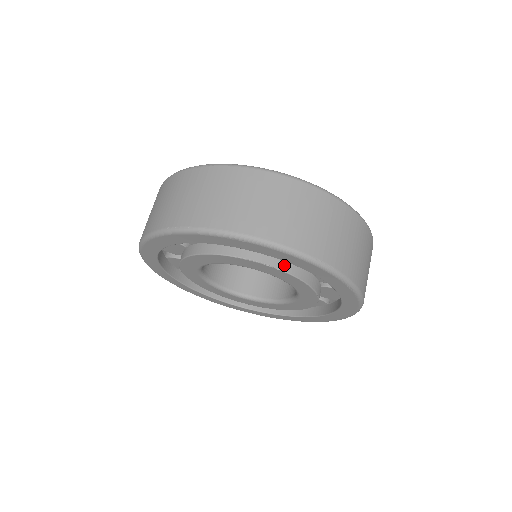
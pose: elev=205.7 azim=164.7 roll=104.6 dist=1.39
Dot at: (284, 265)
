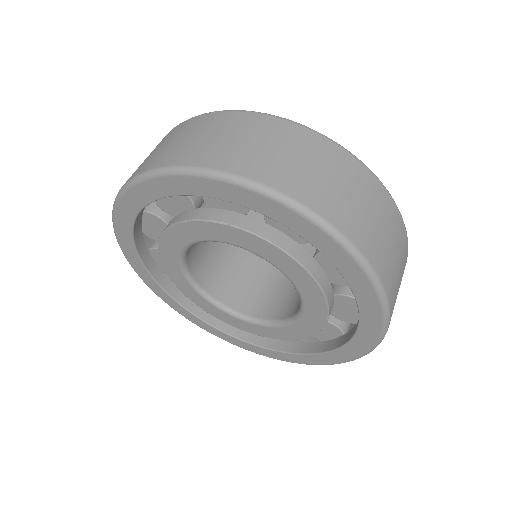
Dot at: (225, 217)
